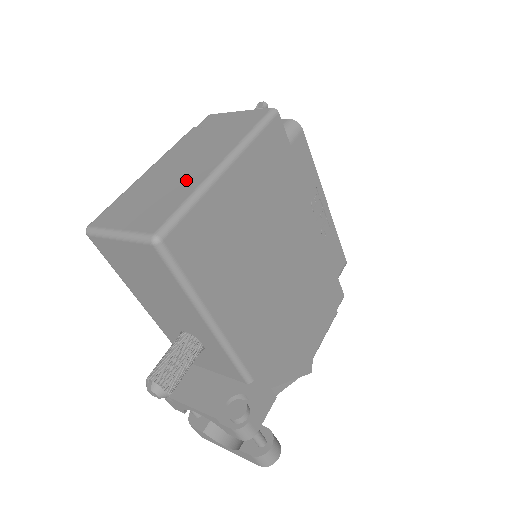
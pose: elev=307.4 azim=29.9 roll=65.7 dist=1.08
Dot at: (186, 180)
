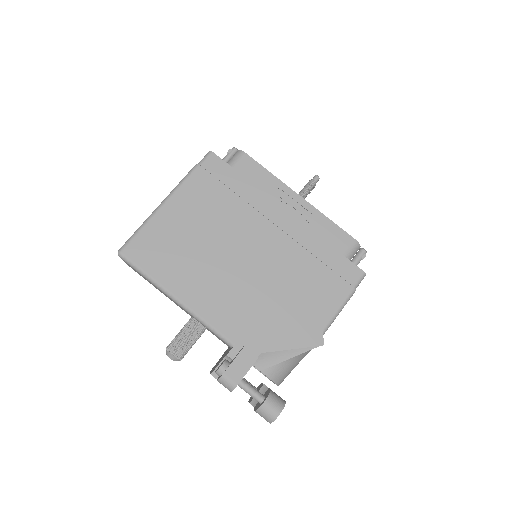
Dot at: occluded
